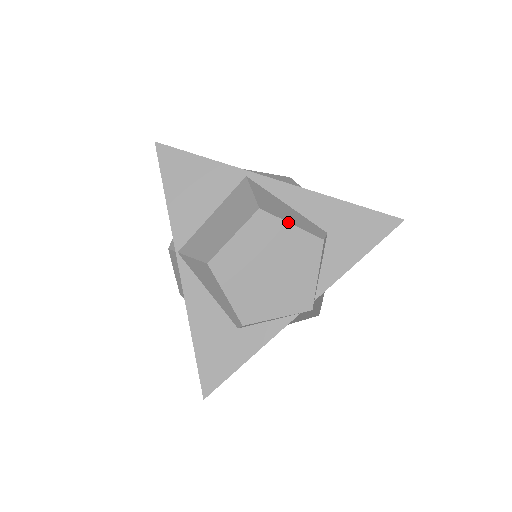
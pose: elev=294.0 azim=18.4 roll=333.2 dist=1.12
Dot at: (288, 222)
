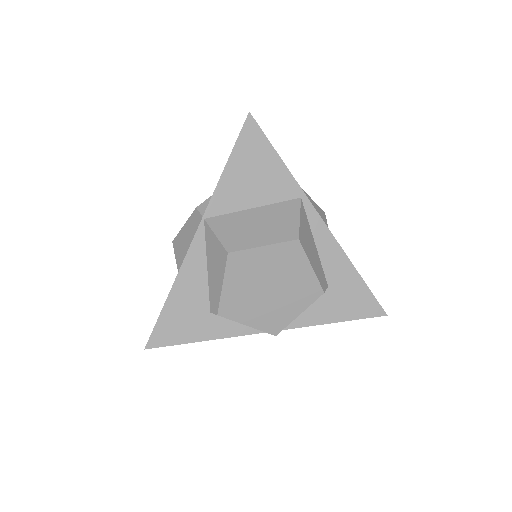
Dot at: (310, 263)
